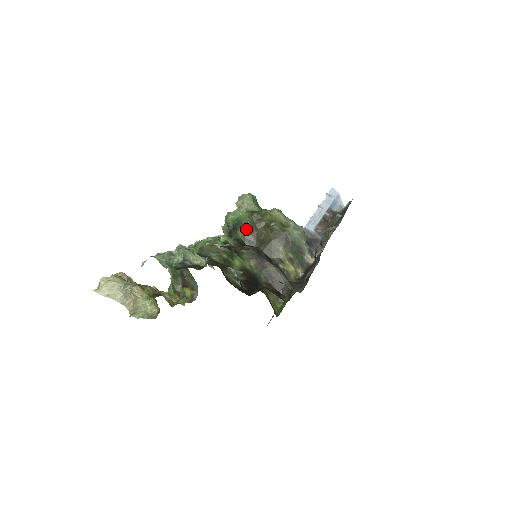
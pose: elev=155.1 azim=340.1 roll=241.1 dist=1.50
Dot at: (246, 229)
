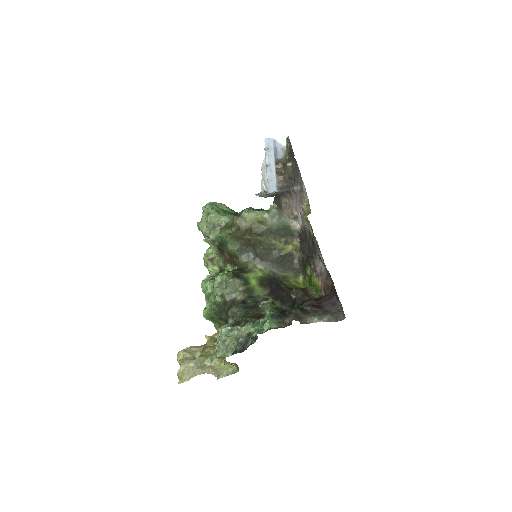
Dot at: (234, 244)
